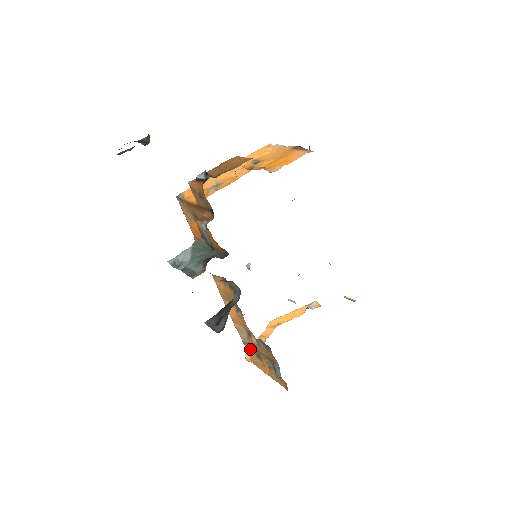
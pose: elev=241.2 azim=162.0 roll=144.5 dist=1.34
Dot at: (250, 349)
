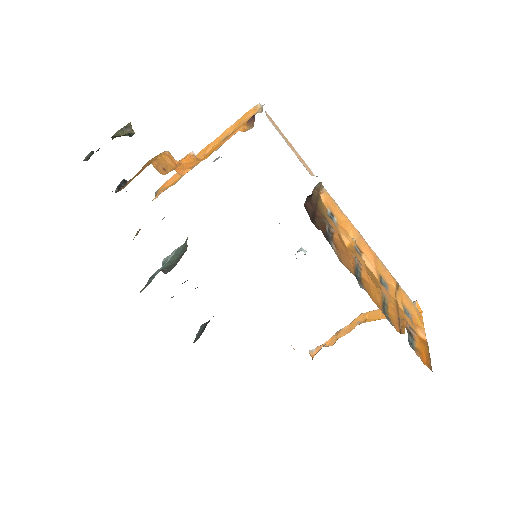
Dot at: occluded
